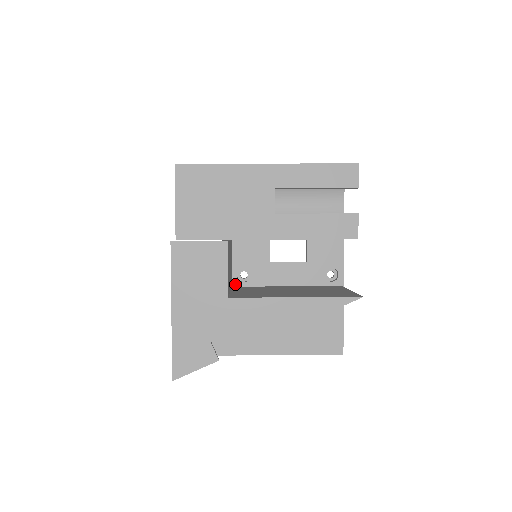
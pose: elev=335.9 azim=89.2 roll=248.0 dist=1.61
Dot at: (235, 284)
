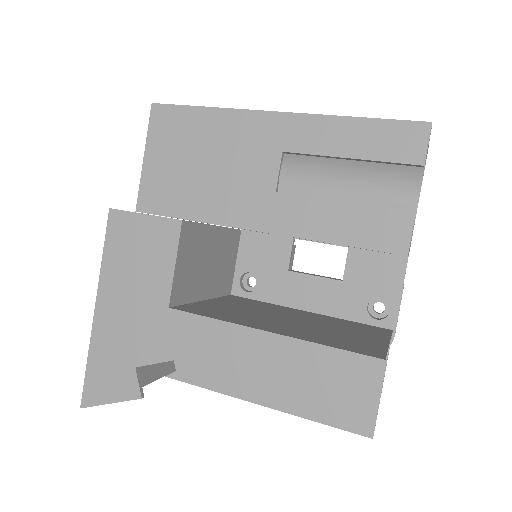
Dot at: (235, 292)
